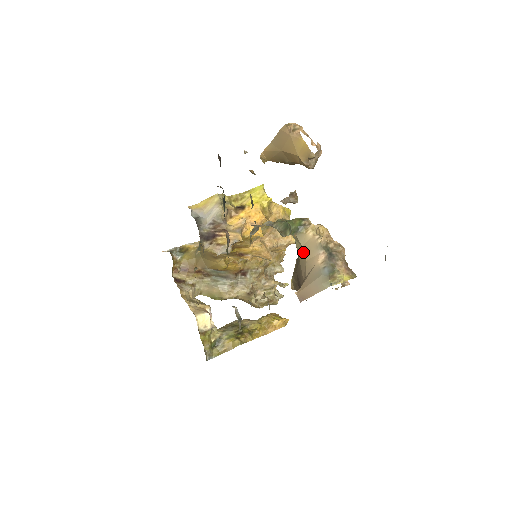
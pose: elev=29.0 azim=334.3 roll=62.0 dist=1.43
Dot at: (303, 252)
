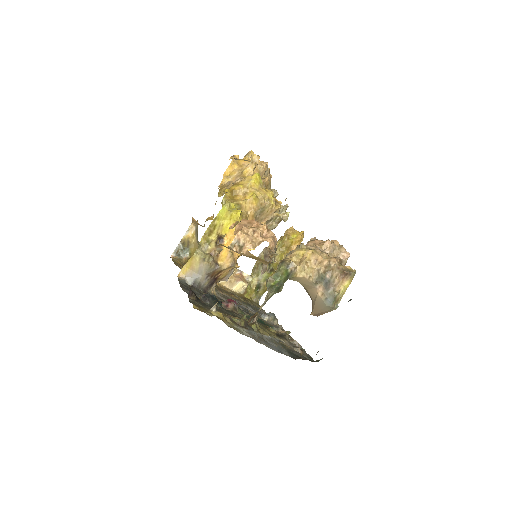
Dot at: occluded
